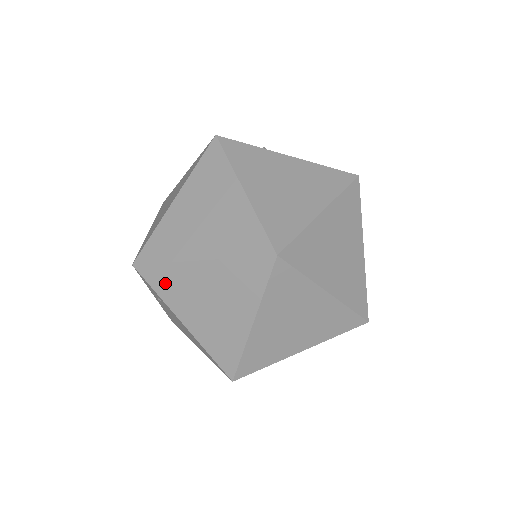
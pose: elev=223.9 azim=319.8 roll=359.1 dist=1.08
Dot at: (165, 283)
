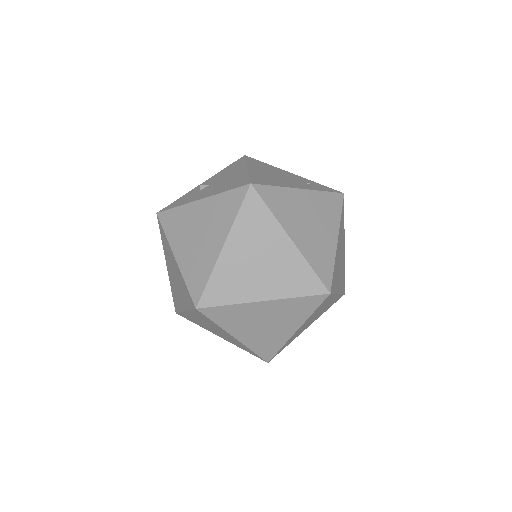
Dot at: (192, 320)
